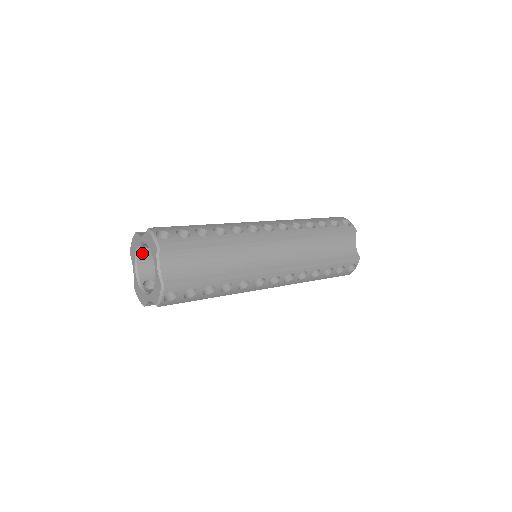
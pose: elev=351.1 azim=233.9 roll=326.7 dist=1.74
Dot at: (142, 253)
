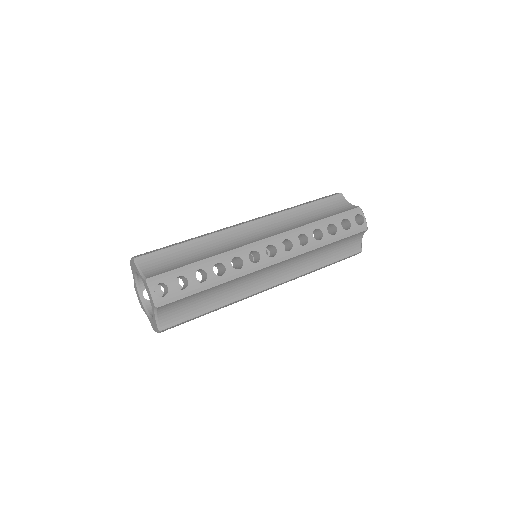
Dot at: occluded
